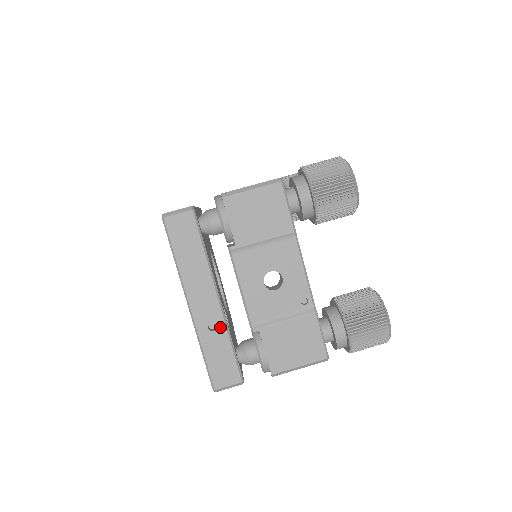
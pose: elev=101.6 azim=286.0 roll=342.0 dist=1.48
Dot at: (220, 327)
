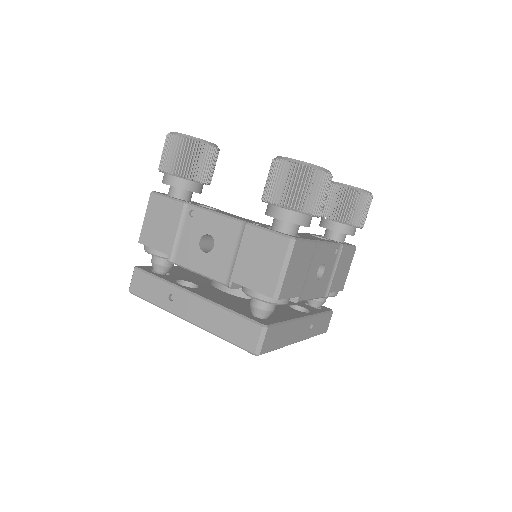
Dot at: (314, 321)
